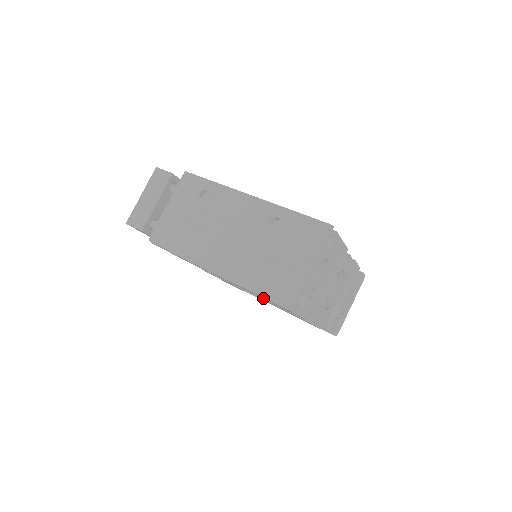
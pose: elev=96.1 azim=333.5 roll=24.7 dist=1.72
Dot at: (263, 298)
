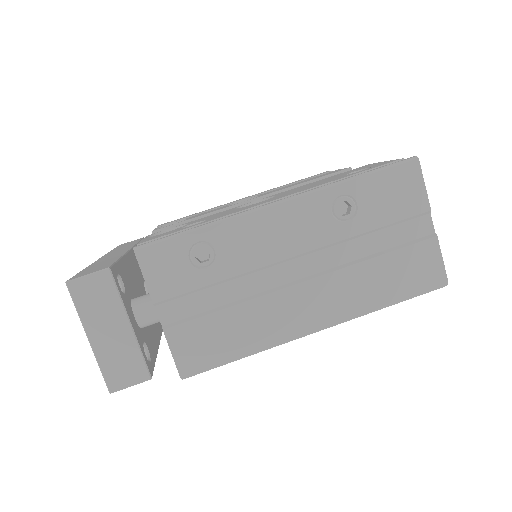
Dot at: occluded
